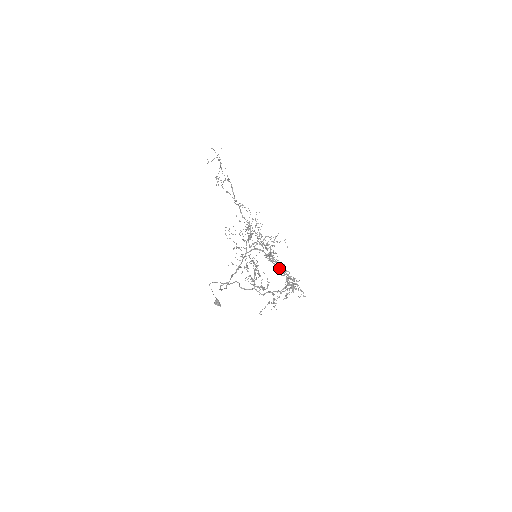
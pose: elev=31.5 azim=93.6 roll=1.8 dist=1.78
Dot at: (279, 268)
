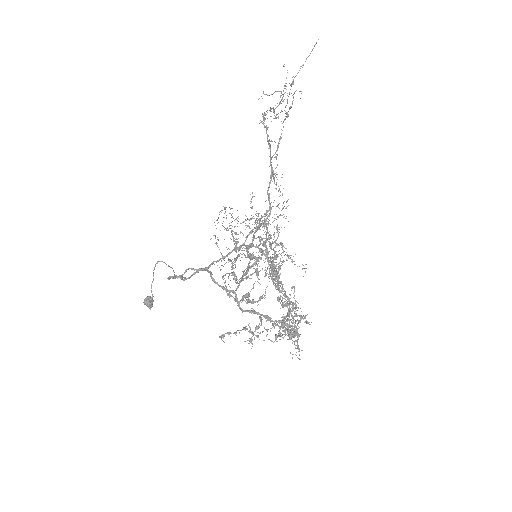
Dot at: occluded
